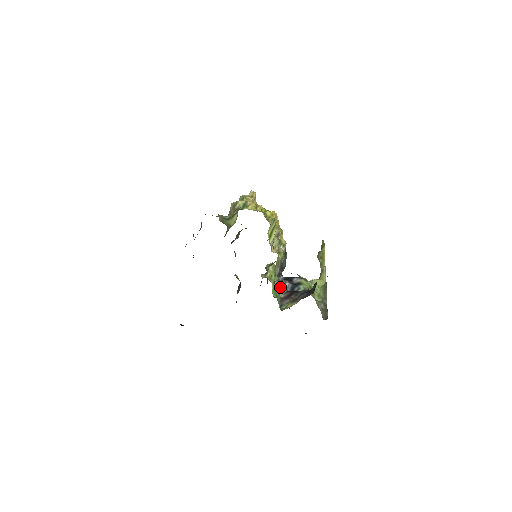
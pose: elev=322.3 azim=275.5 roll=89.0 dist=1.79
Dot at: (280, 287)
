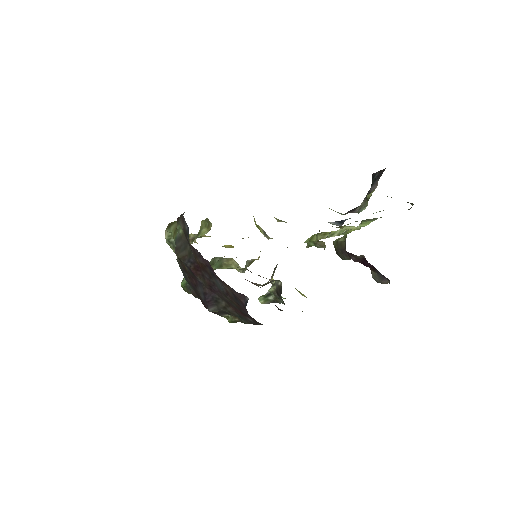
Dot at: occluded
